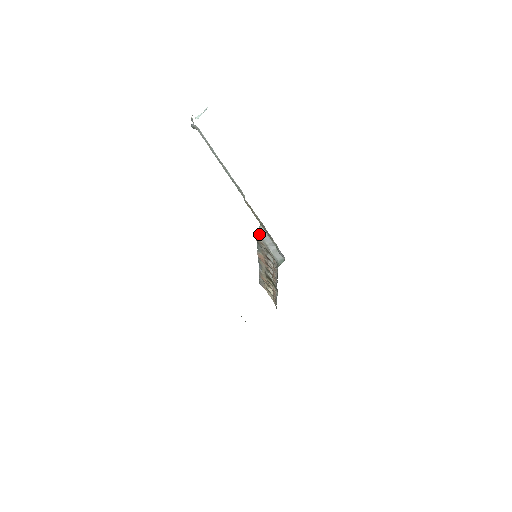
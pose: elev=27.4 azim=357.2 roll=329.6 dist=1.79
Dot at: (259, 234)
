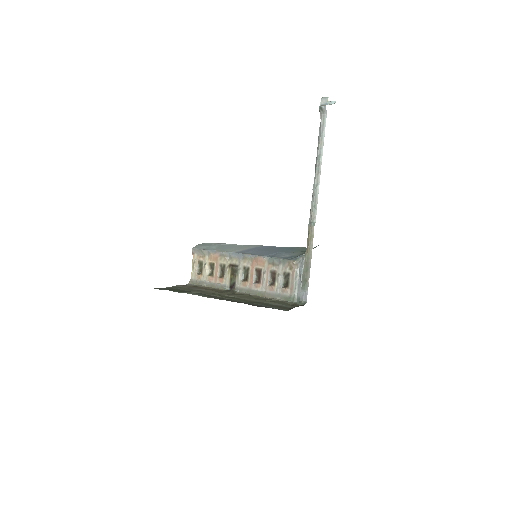
Dot at: (300, 262)
